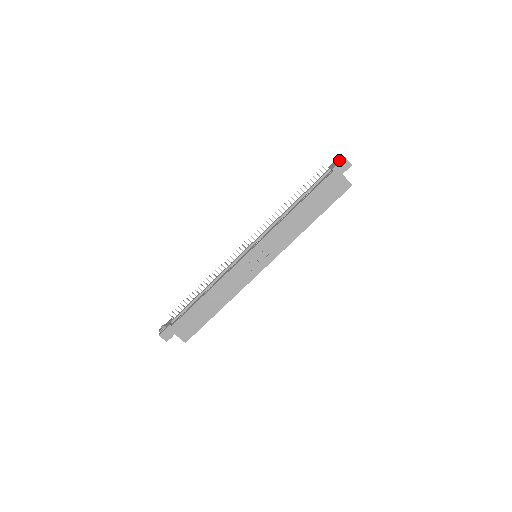
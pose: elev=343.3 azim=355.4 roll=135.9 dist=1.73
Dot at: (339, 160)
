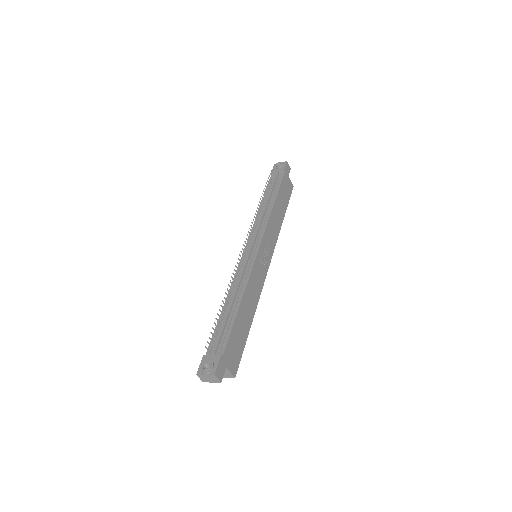
Dot at: (283, 164)
